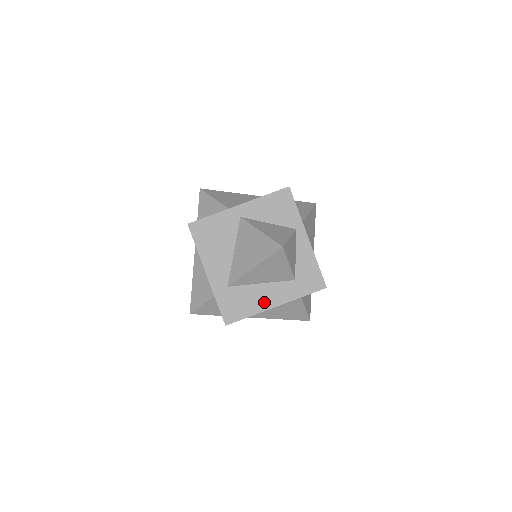
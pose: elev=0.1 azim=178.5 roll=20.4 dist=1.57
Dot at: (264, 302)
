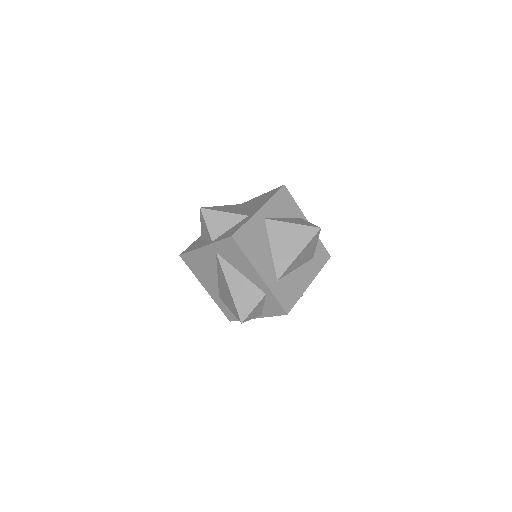
Dot at: (303, 283)
